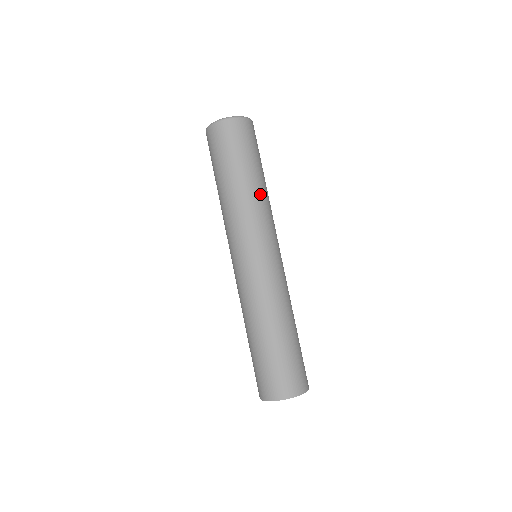
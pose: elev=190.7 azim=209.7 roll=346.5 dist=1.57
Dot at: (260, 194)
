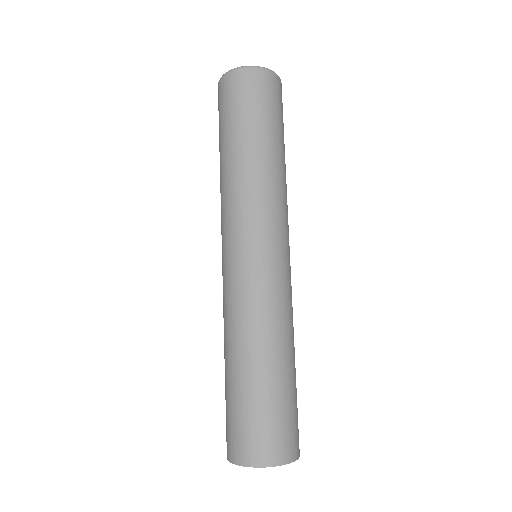
Dot at: (264, 170)
